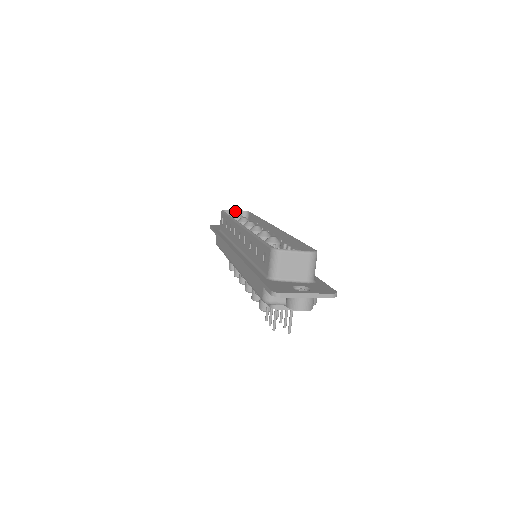
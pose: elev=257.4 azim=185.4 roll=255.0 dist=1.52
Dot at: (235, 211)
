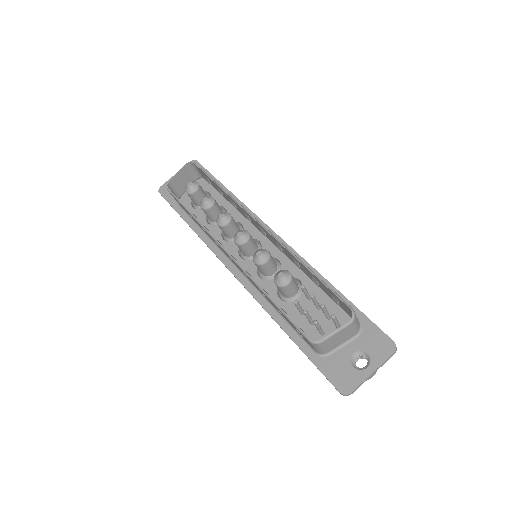
Dot at: (178, 173)
